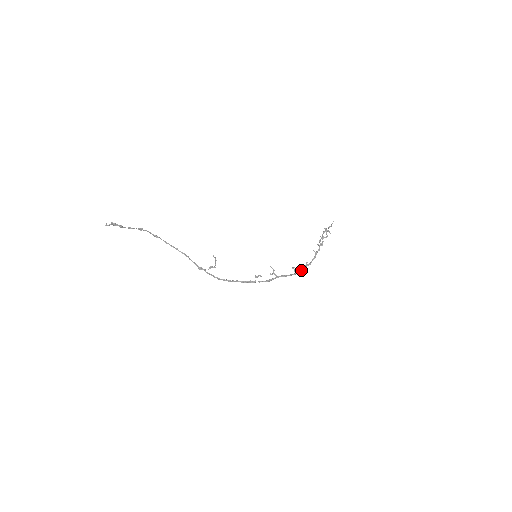
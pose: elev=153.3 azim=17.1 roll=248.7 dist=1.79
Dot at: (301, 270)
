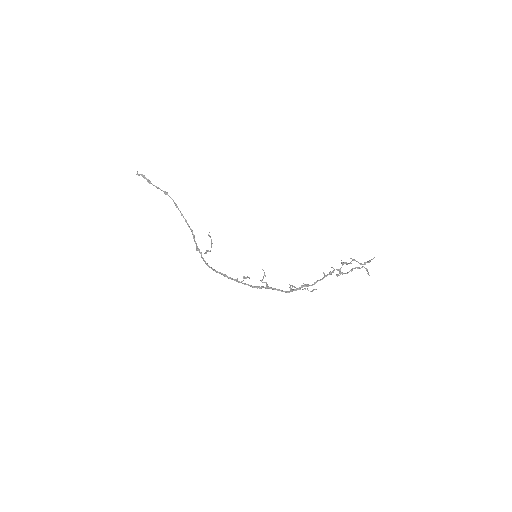
Dot at: (297, 288)
